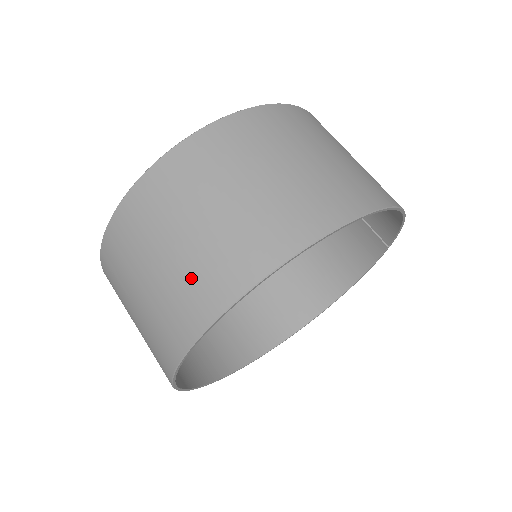
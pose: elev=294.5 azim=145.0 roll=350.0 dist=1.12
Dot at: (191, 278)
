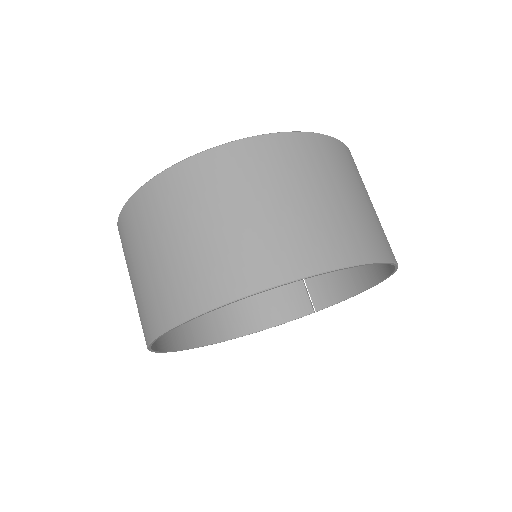
Dot at: (315, 229)
